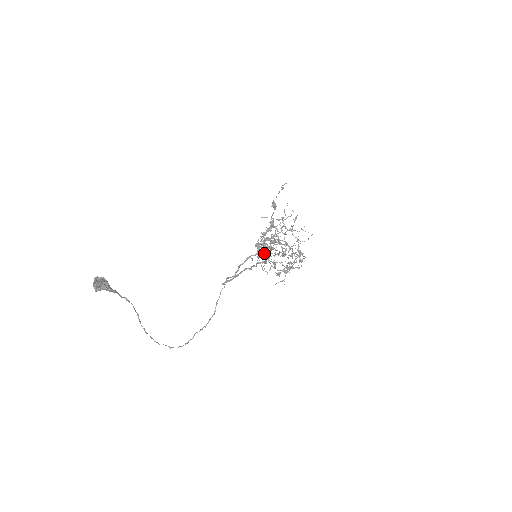
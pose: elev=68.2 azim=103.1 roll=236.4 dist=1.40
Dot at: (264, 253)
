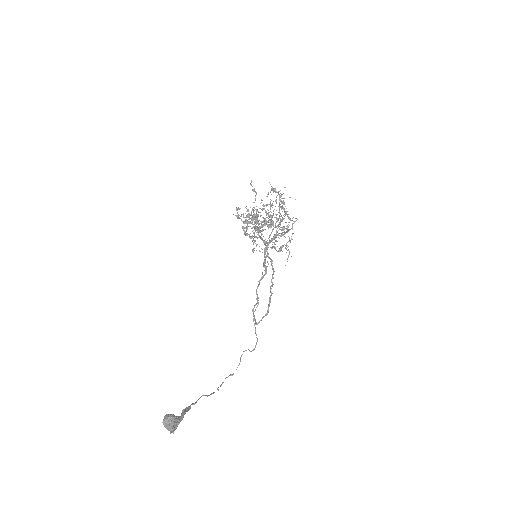
Dot at: occluded
